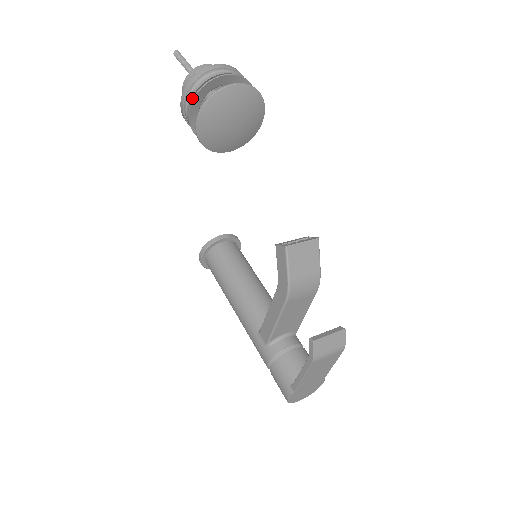
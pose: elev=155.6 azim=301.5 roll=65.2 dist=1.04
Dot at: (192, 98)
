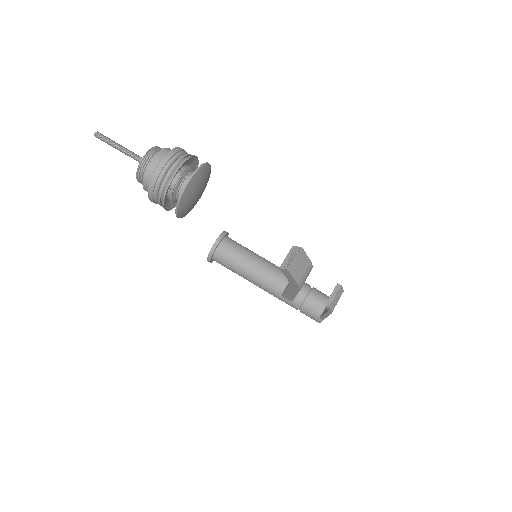
Dot at: (160, 198)
